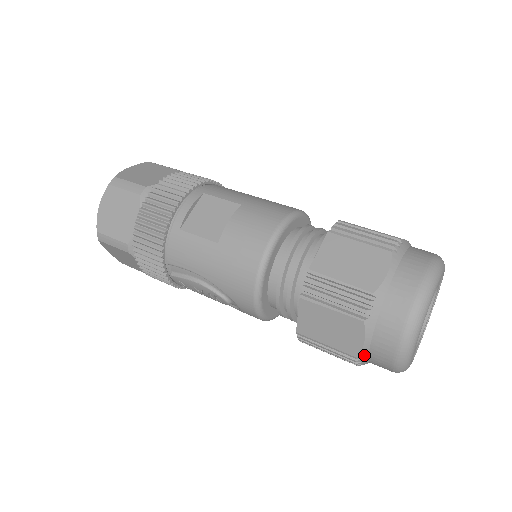
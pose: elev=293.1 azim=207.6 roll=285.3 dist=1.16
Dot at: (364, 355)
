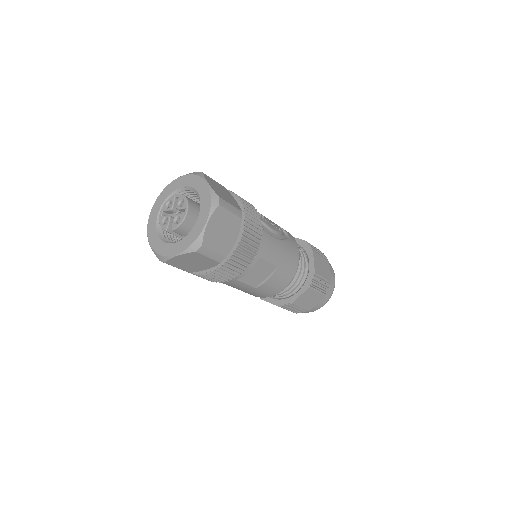
Dot at: occluded
